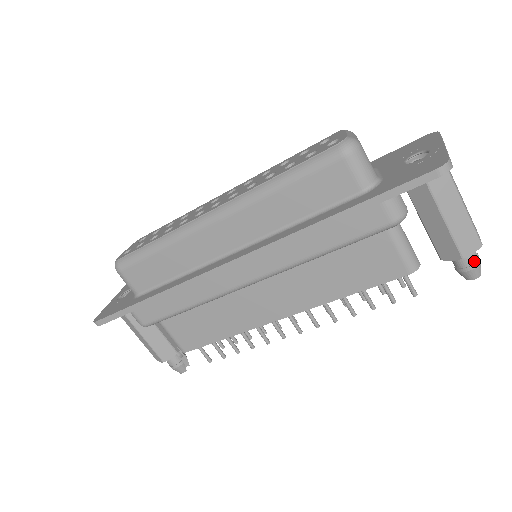
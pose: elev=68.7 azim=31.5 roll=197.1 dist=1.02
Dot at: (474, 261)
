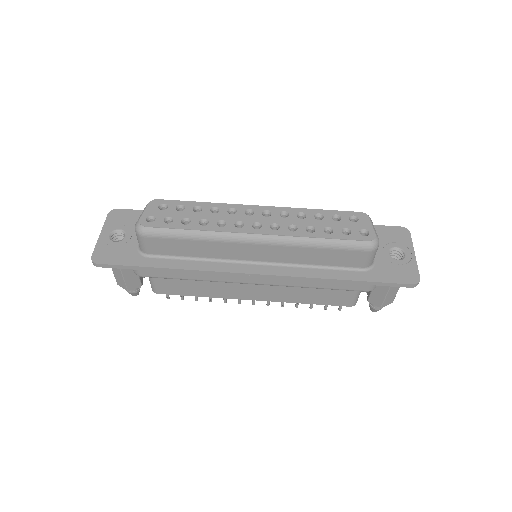
Dot at: occluded
